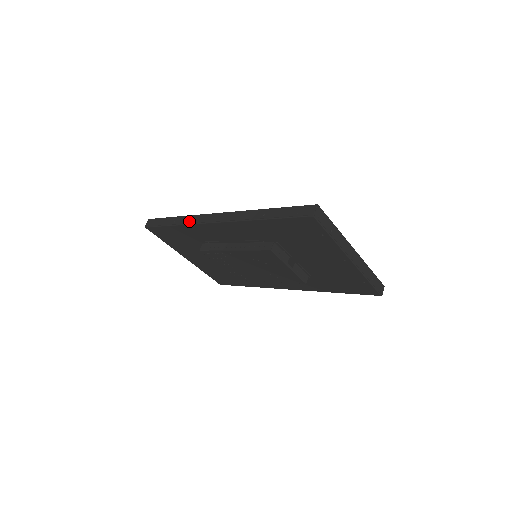
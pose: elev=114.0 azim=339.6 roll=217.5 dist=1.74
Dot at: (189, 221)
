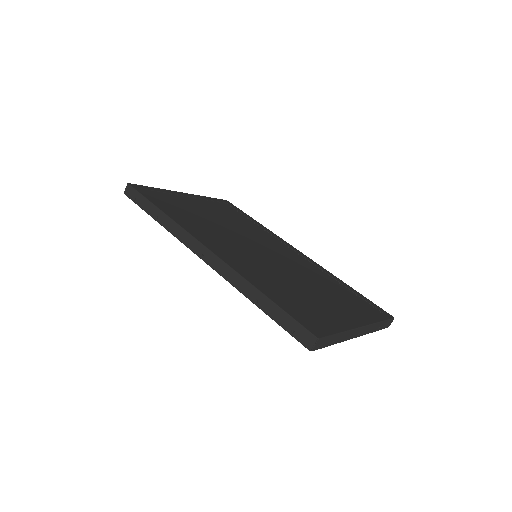
Dot at: (173, 232)
